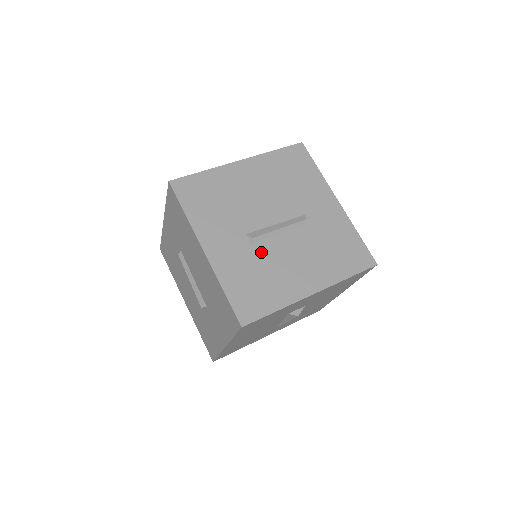
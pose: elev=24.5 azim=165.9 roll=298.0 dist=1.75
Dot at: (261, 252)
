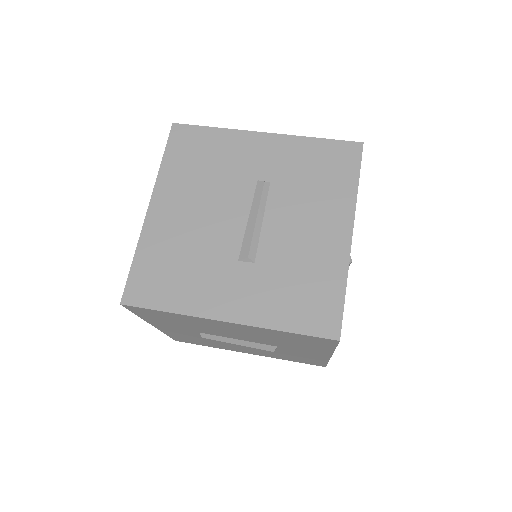
Dot at: (269, 259)
